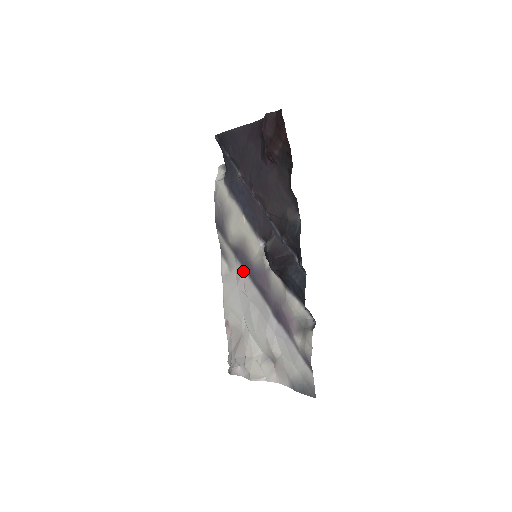
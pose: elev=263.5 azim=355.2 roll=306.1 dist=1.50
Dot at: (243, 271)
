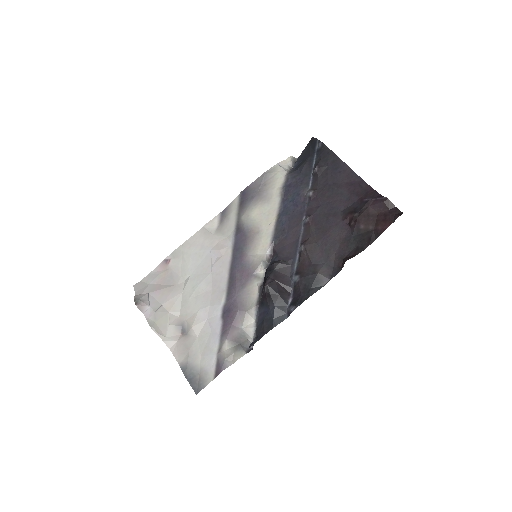
Dot at: (230, 249)
